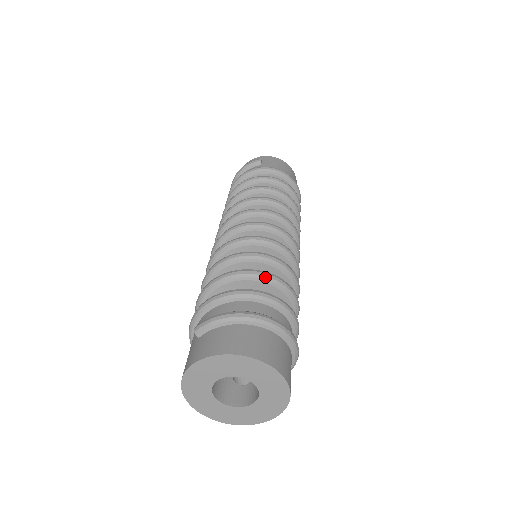
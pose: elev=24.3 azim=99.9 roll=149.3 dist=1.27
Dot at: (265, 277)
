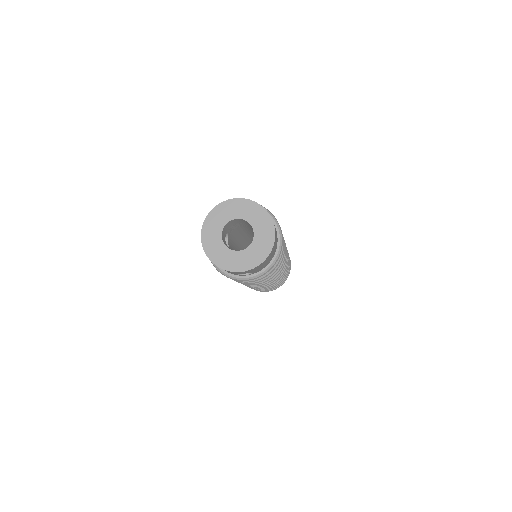
Dot at: occluded
